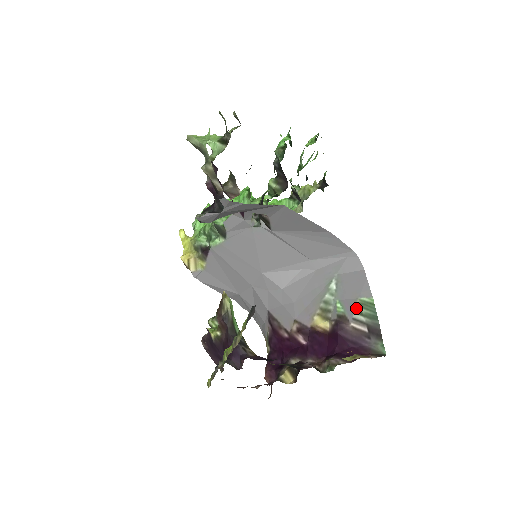
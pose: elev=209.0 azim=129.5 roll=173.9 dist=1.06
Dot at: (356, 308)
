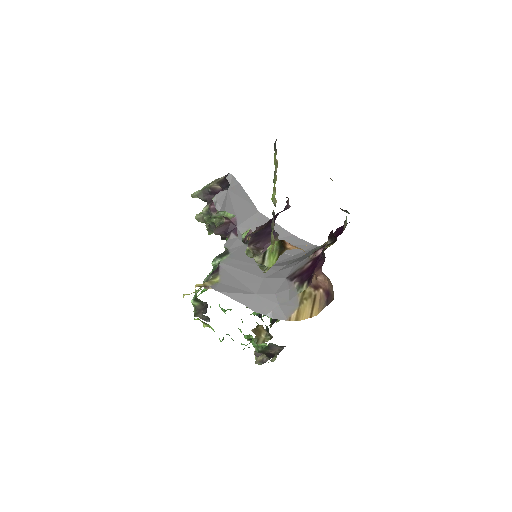
Dot at: occluded
